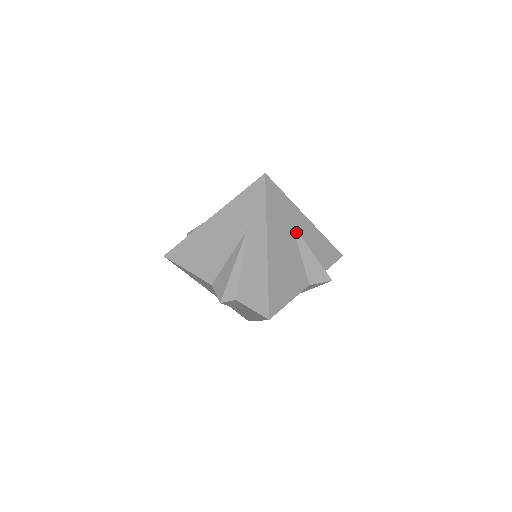
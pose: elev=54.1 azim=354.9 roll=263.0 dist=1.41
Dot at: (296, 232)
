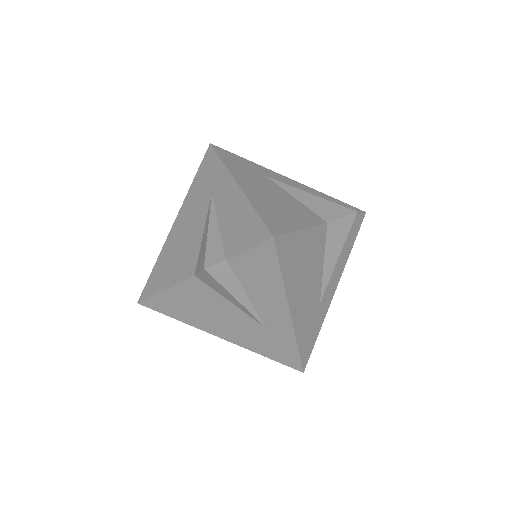
Dot at: (277, 182)
